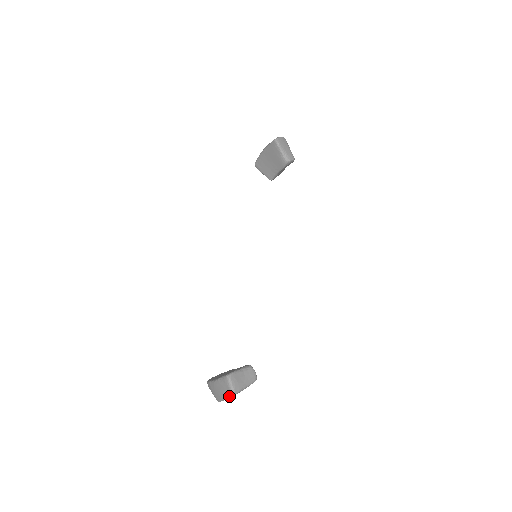
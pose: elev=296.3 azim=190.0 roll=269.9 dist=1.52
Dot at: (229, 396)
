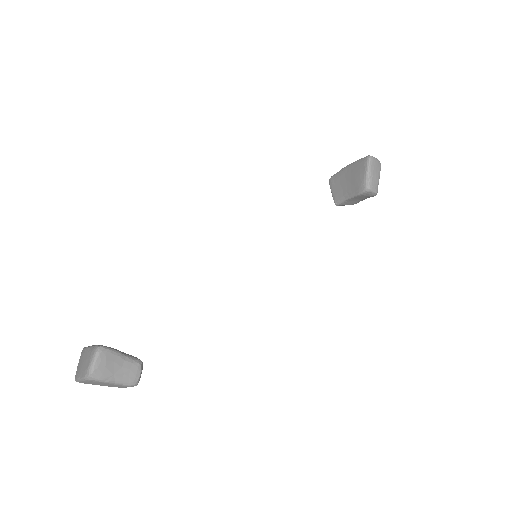
Dot at: (83, 376)
